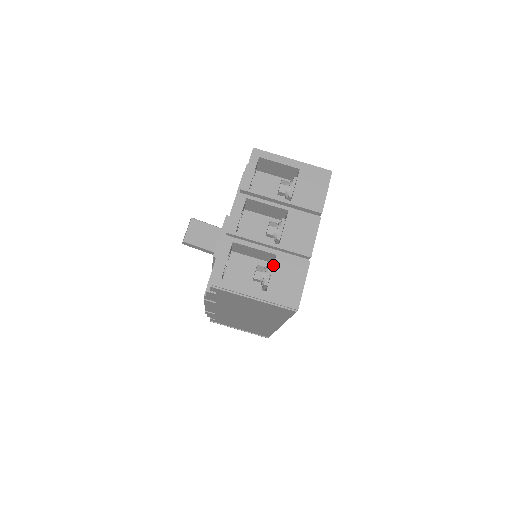
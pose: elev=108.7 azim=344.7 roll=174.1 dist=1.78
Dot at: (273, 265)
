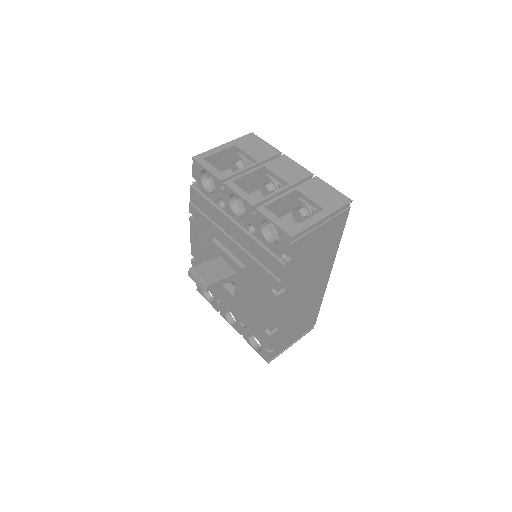
Dot at: (304, 195)
